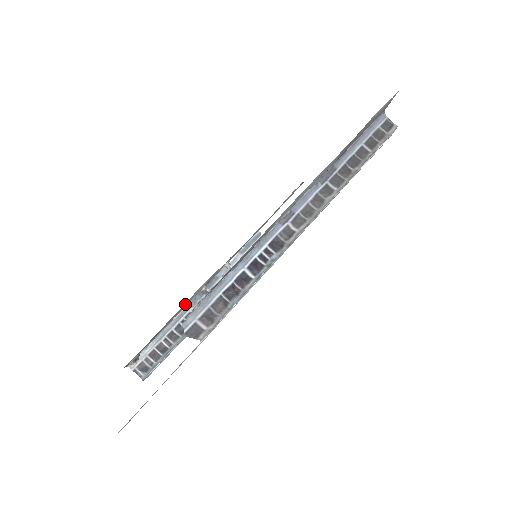
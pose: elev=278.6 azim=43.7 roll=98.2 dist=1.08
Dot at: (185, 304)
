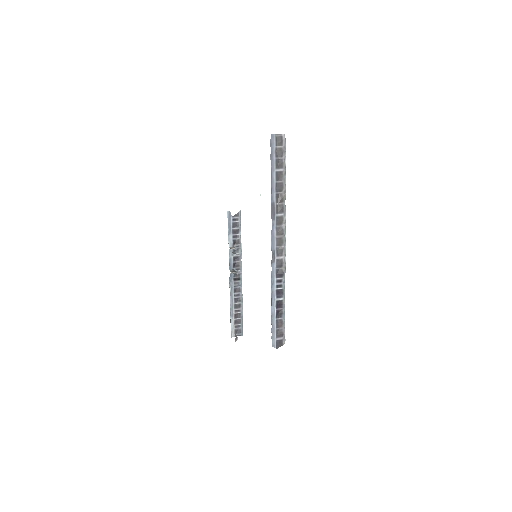
Dot at: occluded
